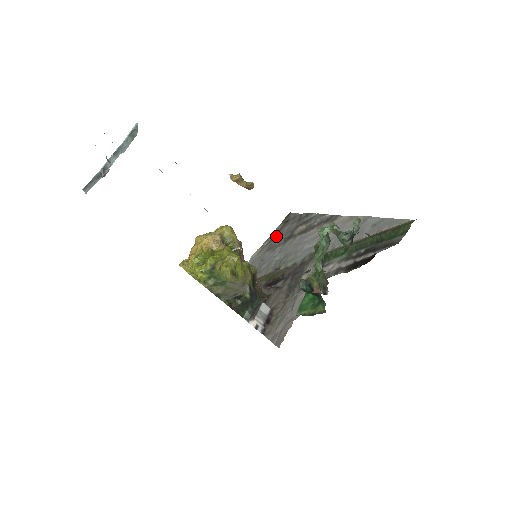
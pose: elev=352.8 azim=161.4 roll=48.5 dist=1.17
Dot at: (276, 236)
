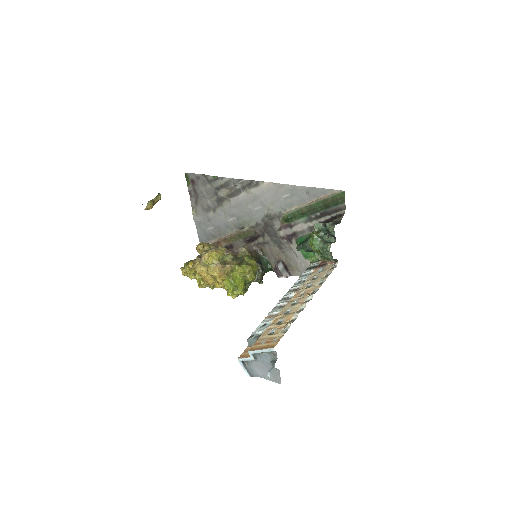
Dot at: (198, 198)
